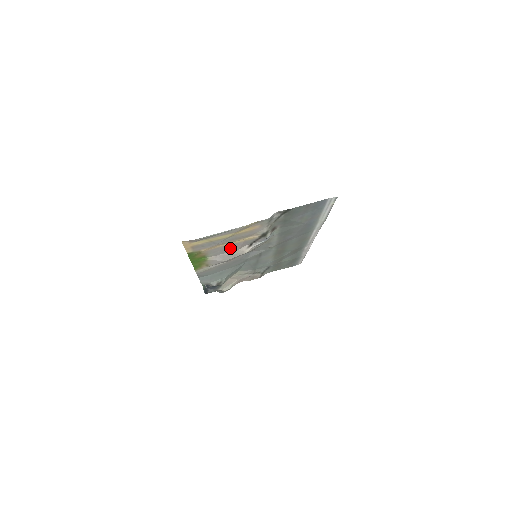
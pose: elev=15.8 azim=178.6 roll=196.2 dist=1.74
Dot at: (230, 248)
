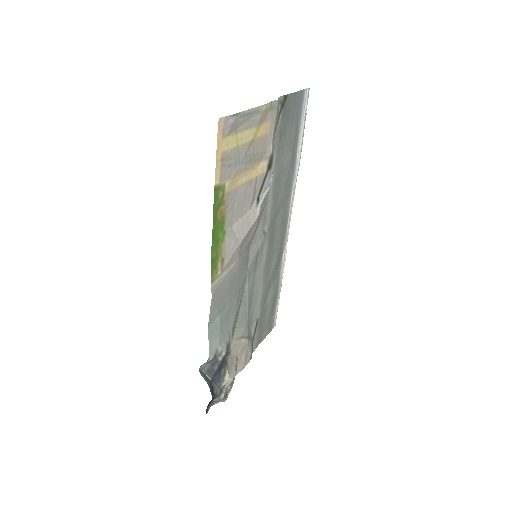
Dot at: (244, 200)
